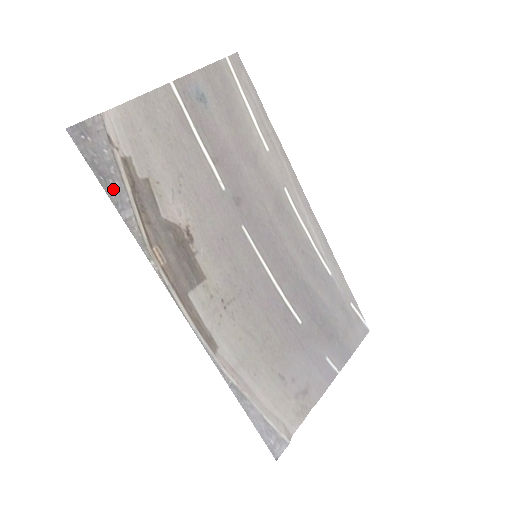
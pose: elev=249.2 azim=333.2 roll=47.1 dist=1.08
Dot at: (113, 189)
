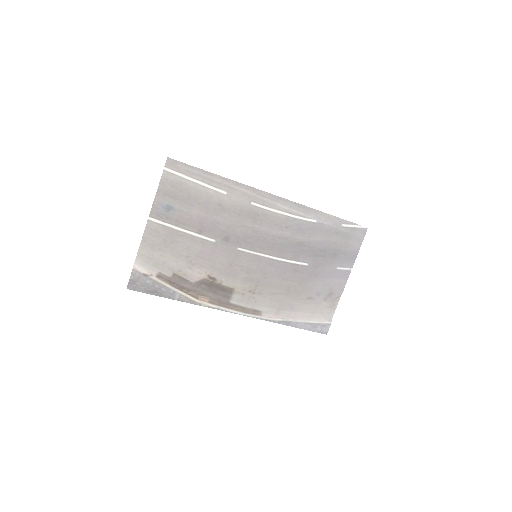
Dot at: (163, 293)
